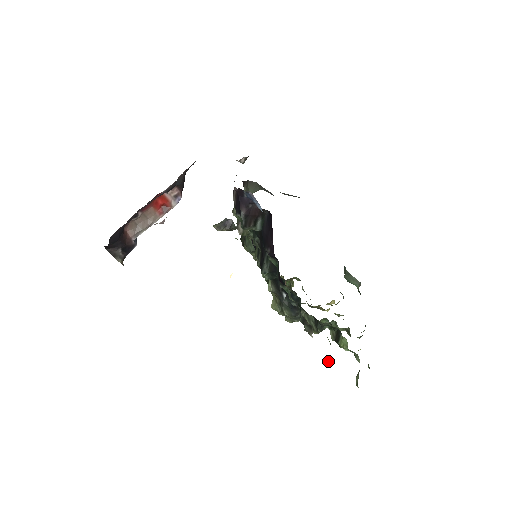
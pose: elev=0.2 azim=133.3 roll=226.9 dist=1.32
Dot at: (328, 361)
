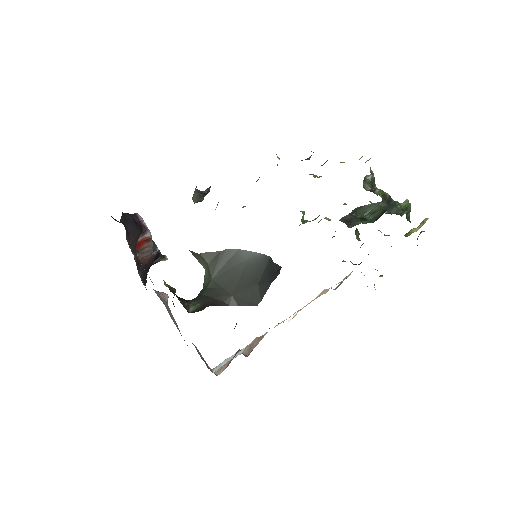
Dot at: occluded
